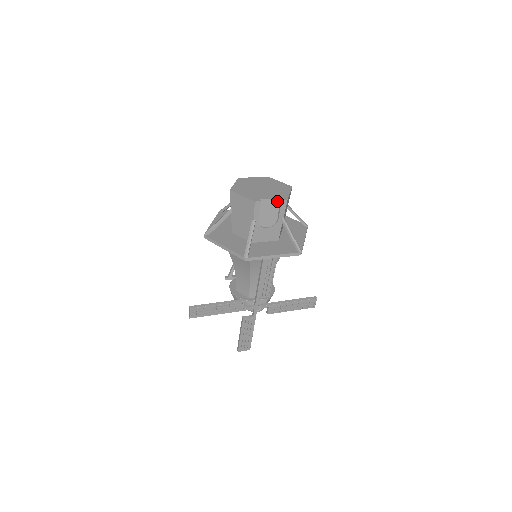
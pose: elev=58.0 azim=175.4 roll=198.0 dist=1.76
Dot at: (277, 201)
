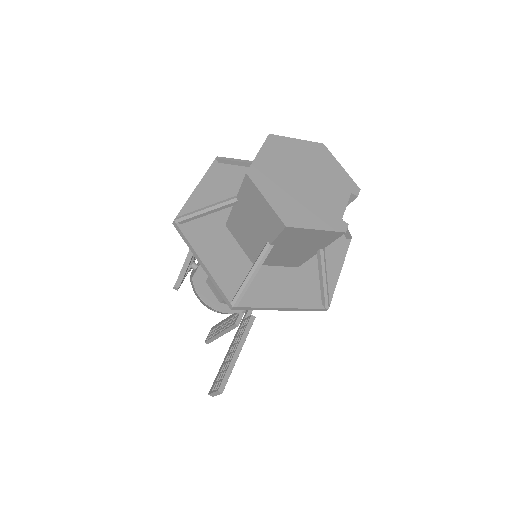
Dot at: (346, 199)
